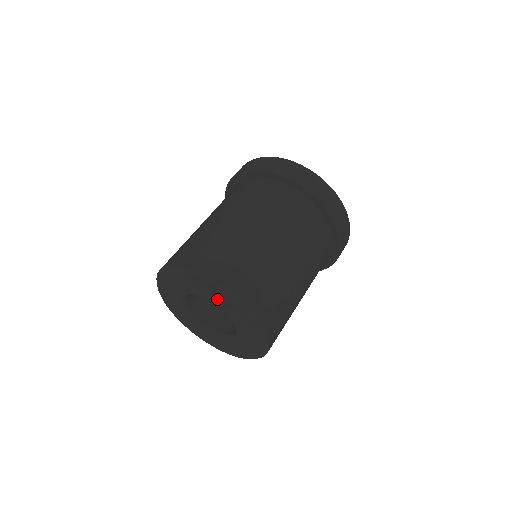
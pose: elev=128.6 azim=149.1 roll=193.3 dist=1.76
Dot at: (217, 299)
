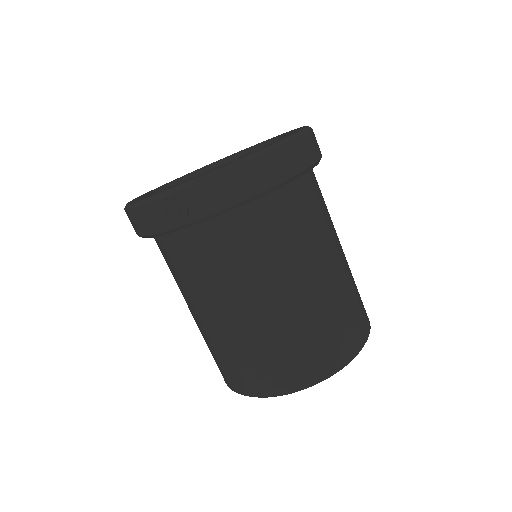
Dot at: occluded
